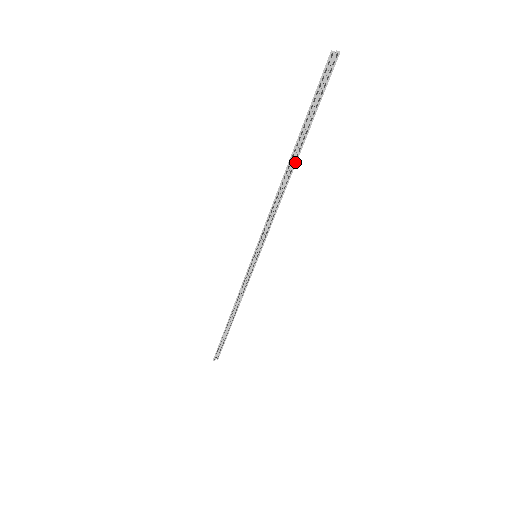
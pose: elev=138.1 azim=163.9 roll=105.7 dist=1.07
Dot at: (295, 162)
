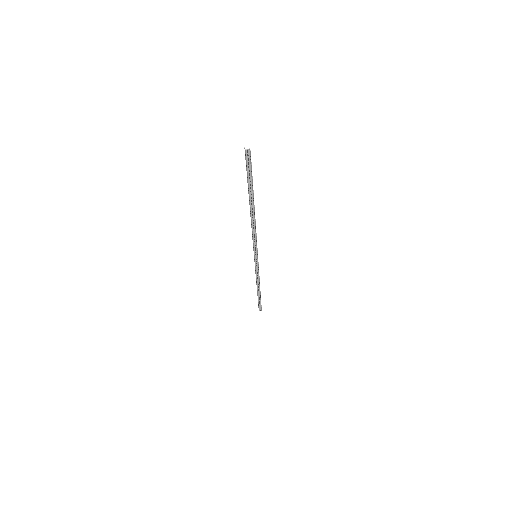
Dot at: (254, 208)
